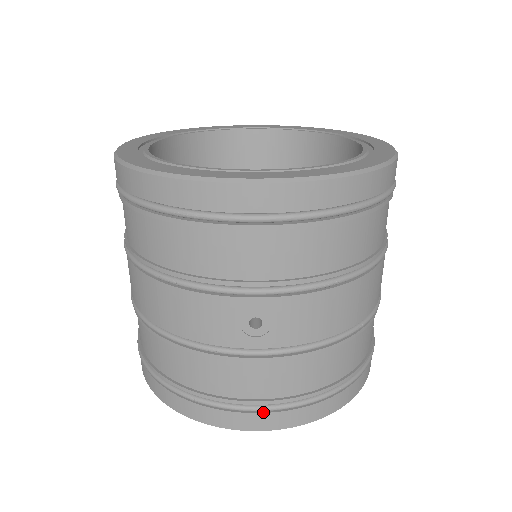
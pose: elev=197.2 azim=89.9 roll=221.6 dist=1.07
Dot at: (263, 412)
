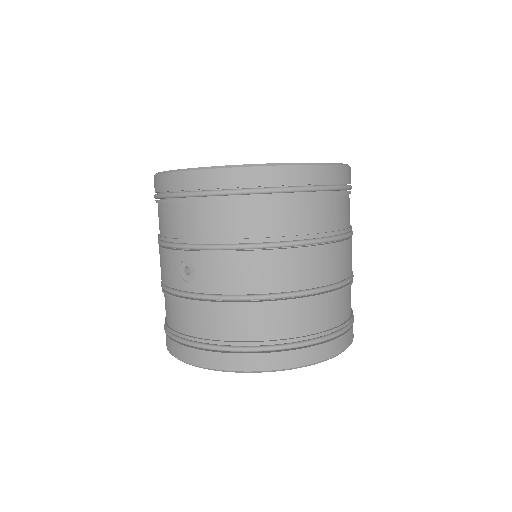
Dot at: (196, 348)
